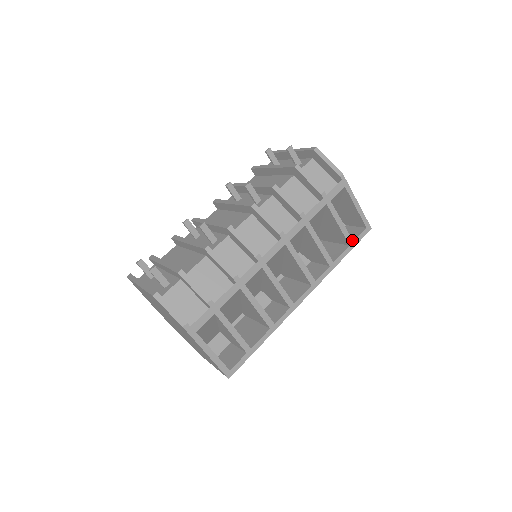
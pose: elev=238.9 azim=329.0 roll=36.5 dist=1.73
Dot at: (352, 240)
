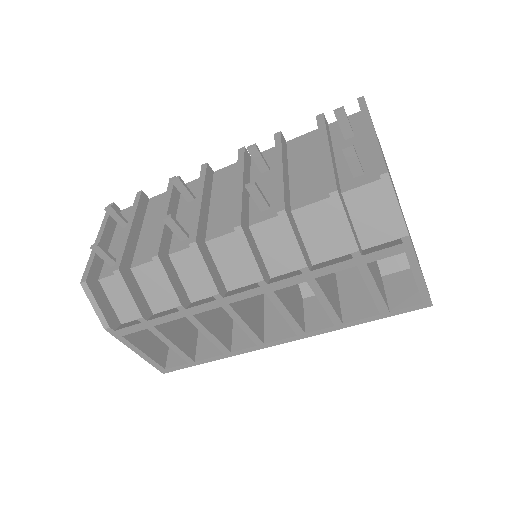
Dot at: (388, 310)
